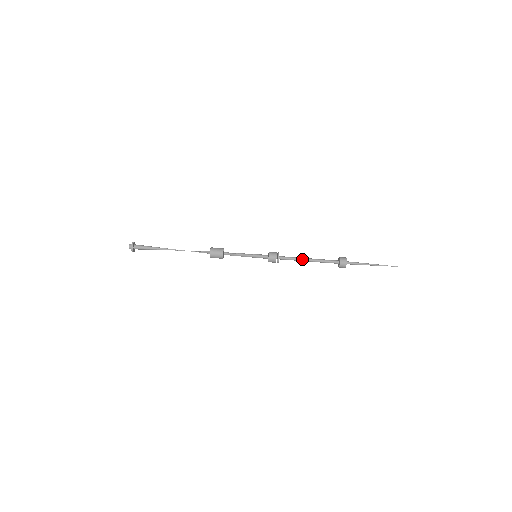
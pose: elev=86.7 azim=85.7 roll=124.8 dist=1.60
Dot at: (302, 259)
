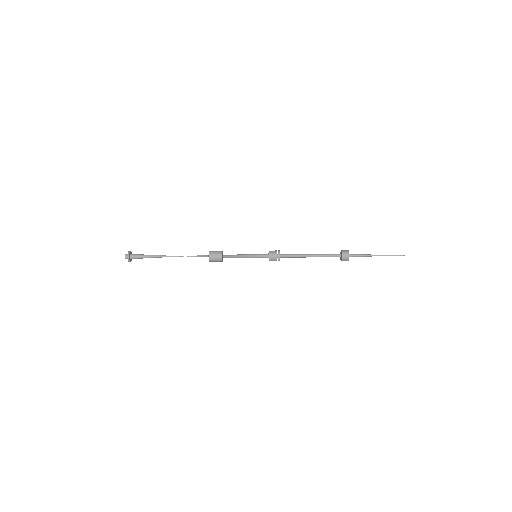
Dot at: (303, 254)
